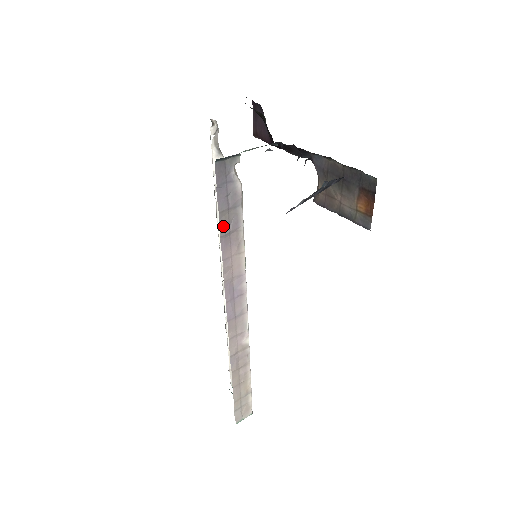
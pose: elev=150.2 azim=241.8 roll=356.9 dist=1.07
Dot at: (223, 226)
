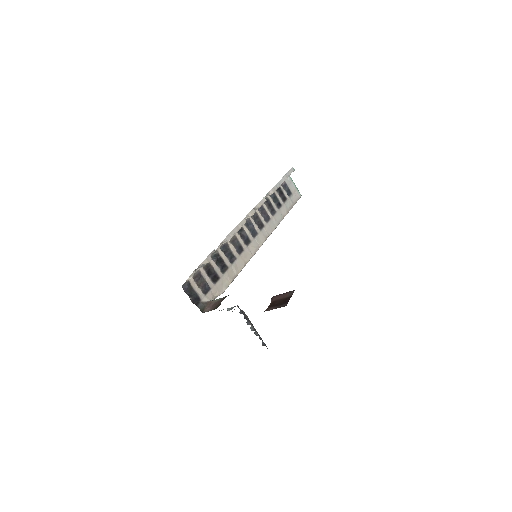
Dot at: occluded
